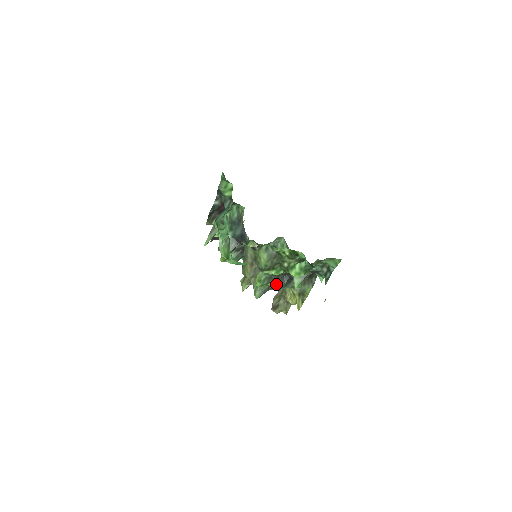
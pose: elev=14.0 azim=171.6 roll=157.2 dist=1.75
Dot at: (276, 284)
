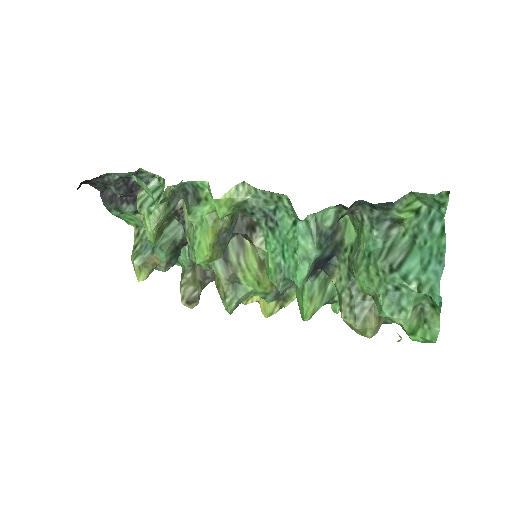
Dot at: (273, 295)
